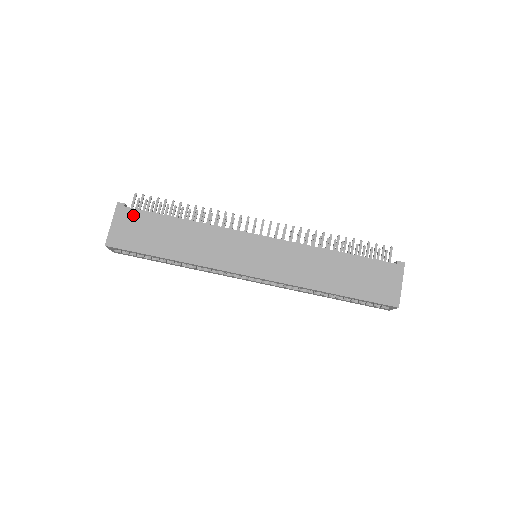
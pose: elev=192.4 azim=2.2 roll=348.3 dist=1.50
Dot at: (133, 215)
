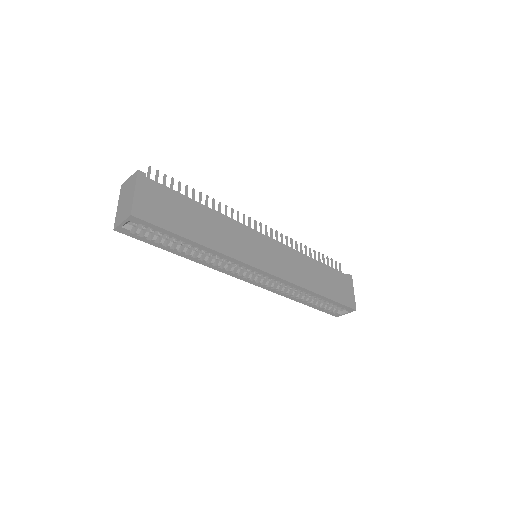
Dot at: (156, 188)
